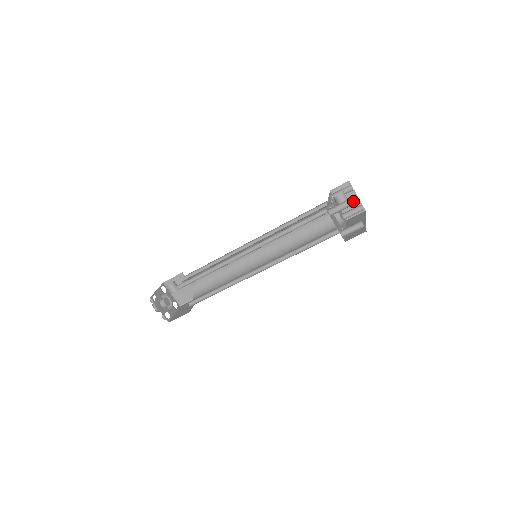
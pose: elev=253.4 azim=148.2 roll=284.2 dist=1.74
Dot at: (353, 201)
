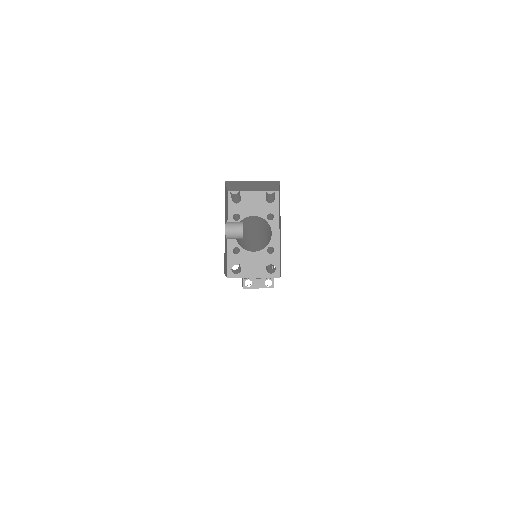
Dot at: (257, 184)
